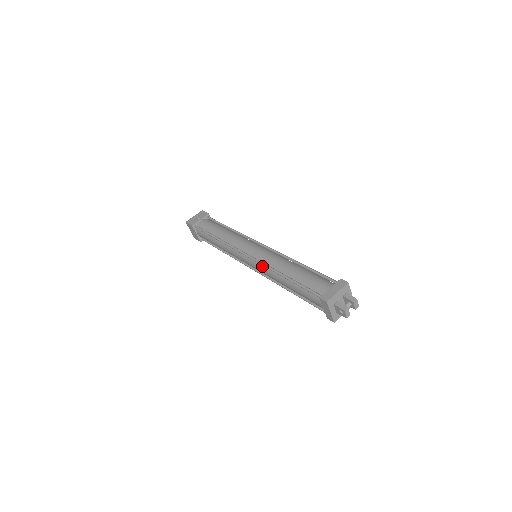
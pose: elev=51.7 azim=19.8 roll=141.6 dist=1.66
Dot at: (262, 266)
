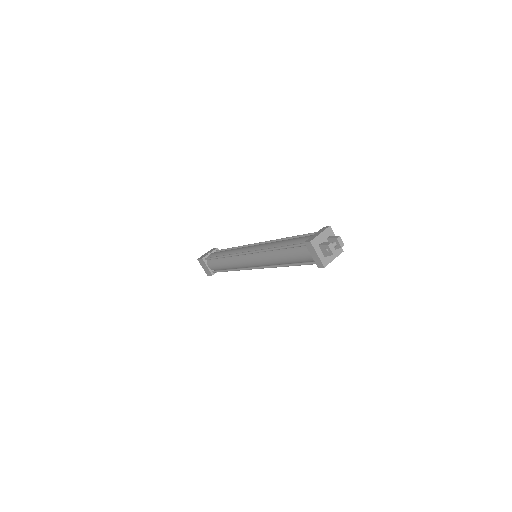
Dot at: (259, 254)
